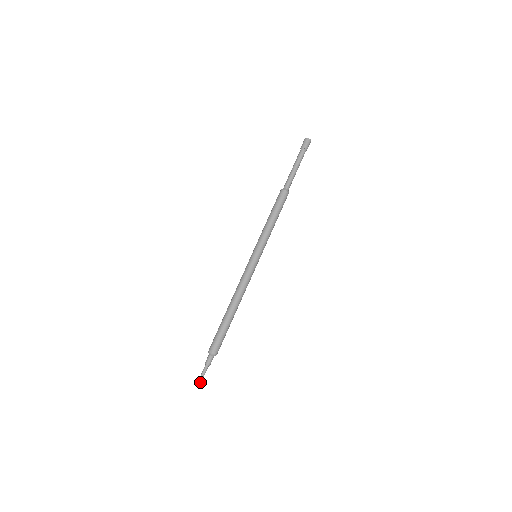
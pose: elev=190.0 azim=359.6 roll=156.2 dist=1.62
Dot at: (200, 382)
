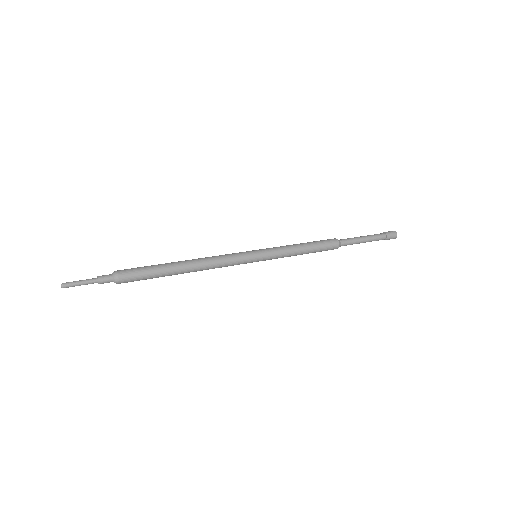
Dot at: (69, 284)
